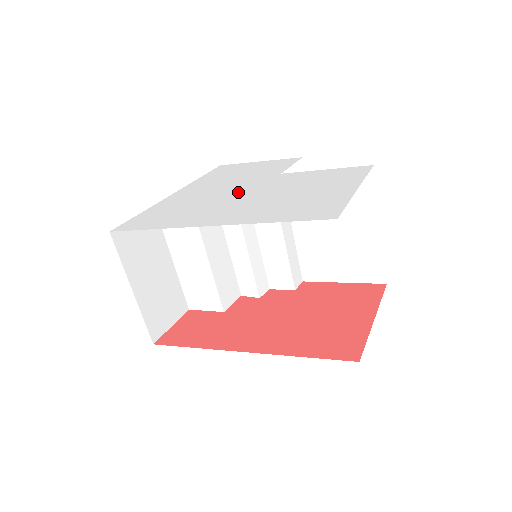
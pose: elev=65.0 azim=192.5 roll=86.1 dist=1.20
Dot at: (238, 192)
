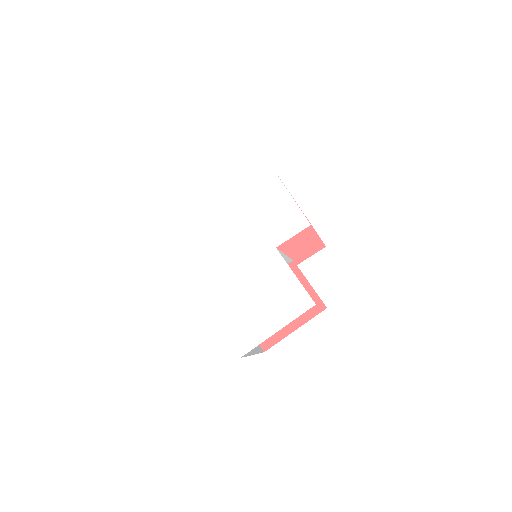
Dot at: (237, 254)
